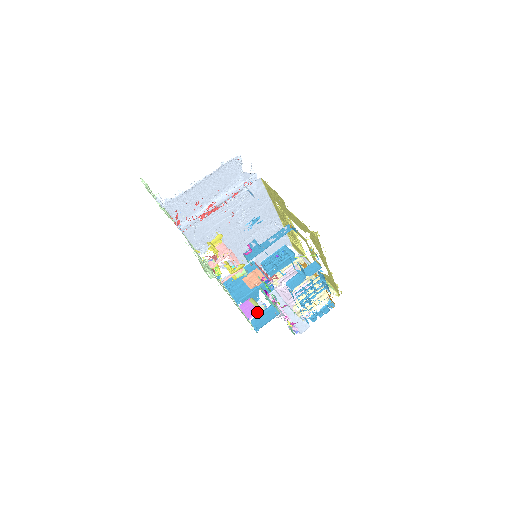
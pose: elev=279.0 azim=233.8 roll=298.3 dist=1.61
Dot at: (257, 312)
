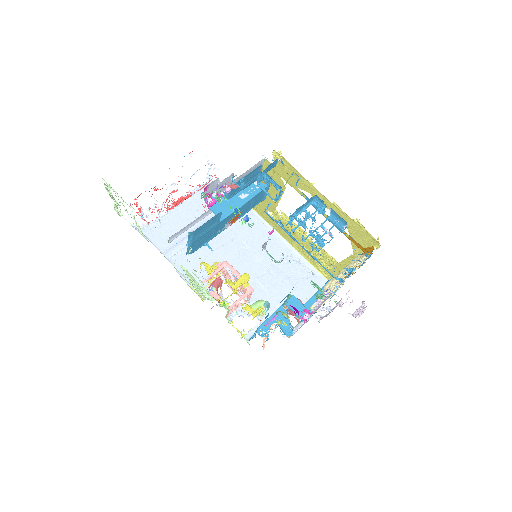
Dot at: (276, 313)
